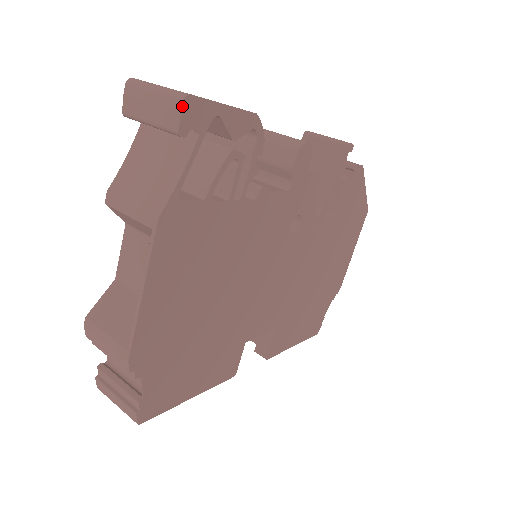
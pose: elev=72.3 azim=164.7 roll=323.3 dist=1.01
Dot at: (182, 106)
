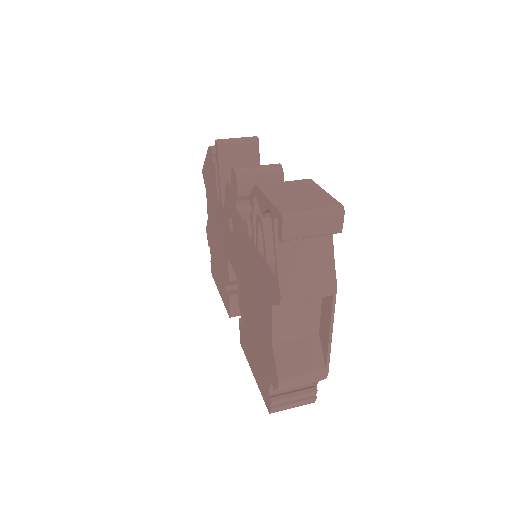
Dot at: occluded
